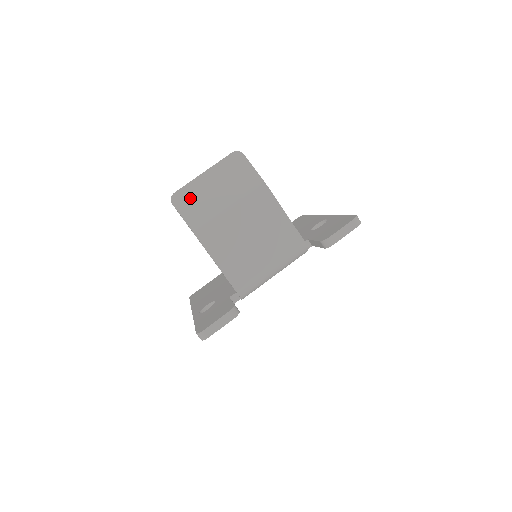
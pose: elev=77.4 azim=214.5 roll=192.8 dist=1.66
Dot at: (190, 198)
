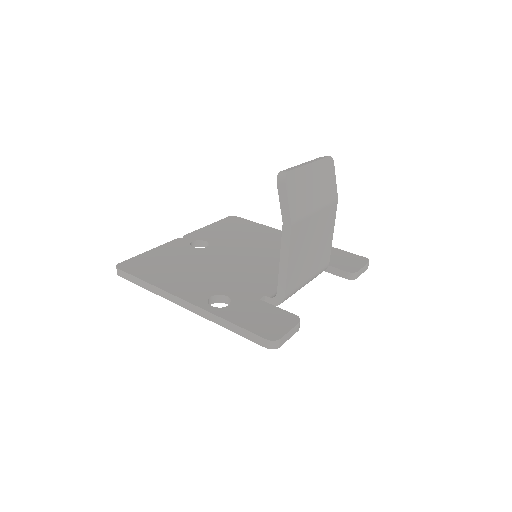
Dot at: (298, 184)
